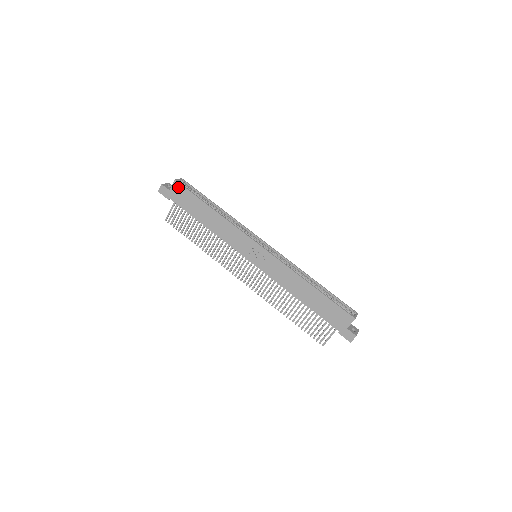
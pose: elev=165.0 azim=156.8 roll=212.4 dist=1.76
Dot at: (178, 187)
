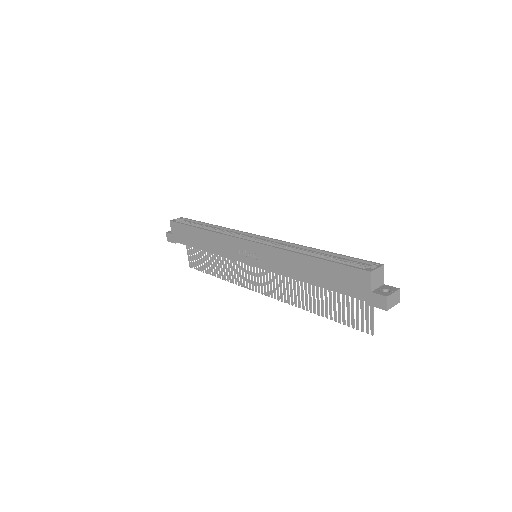
Dot at: (174, 226)
